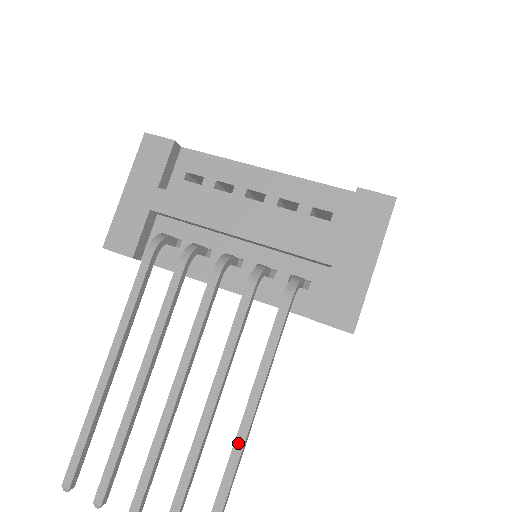
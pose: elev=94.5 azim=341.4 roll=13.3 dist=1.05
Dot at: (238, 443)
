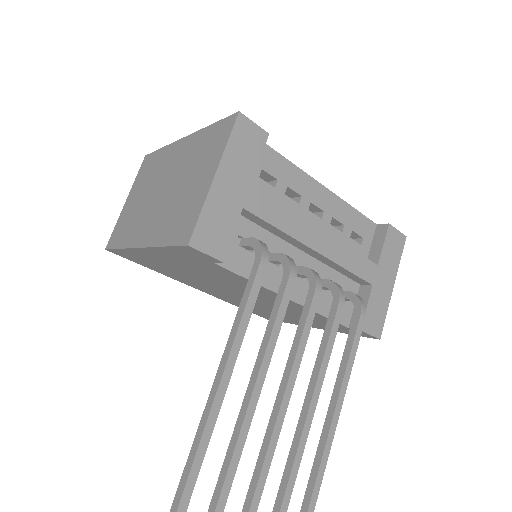
Dot at: (328, 443)
